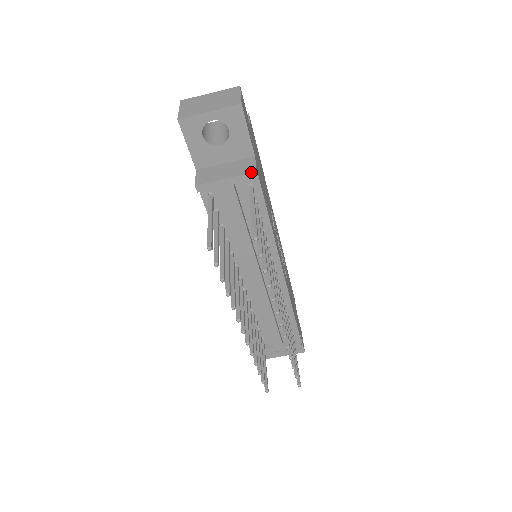
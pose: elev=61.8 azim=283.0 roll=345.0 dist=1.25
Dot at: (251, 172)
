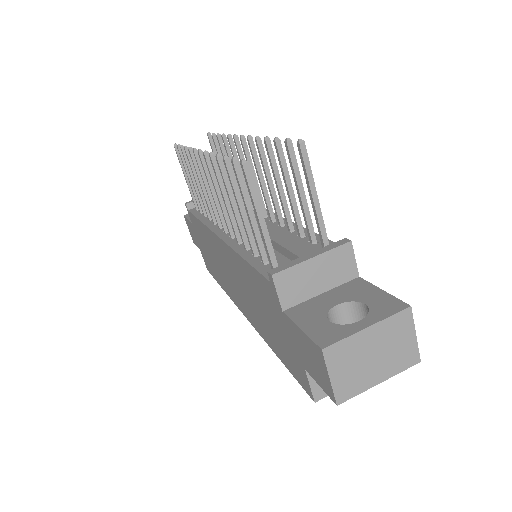
Dot at: occluded
